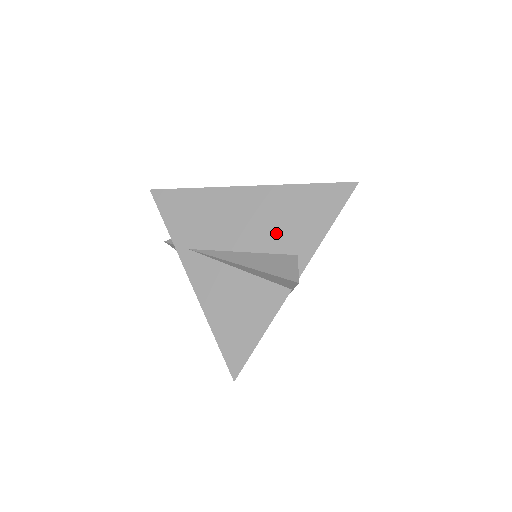
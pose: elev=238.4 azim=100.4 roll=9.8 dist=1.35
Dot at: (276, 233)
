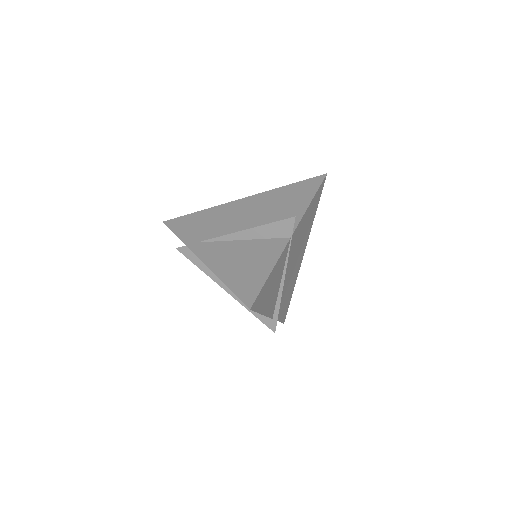
Dot at: (270, 213)
